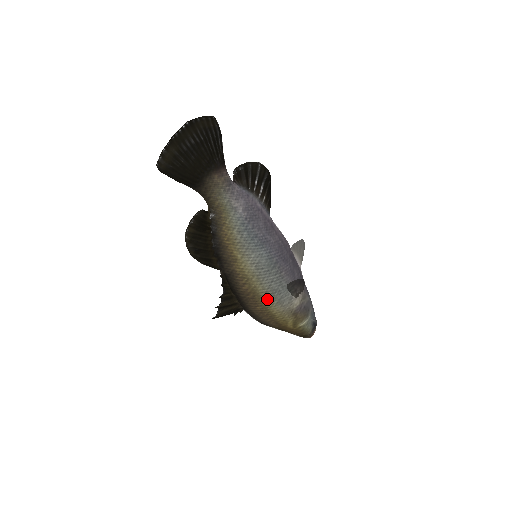
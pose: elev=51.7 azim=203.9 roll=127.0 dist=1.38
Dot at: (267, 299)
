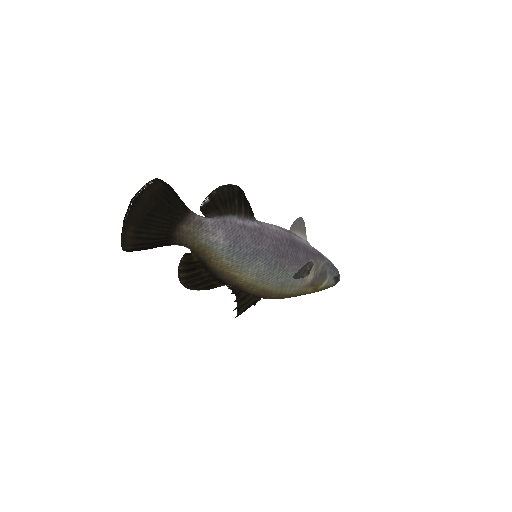
Dot at: (279, 290)
